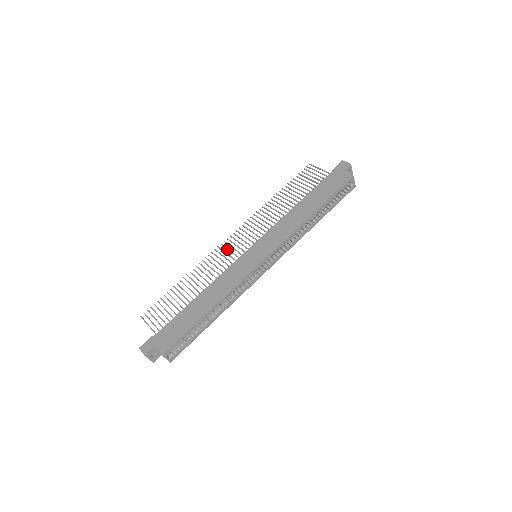
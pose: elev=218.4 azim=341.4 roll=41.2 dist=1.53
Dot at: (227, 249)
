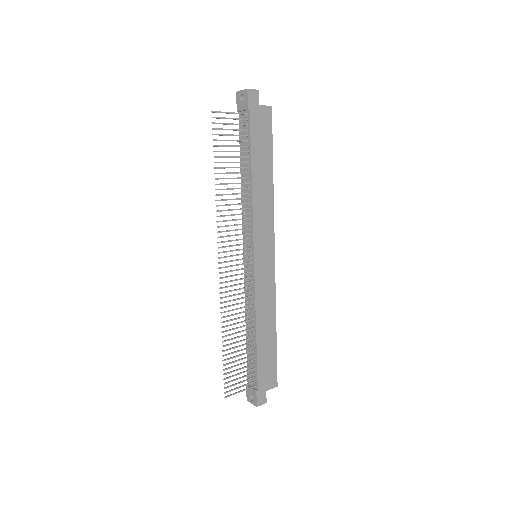
Dot at: occluded
